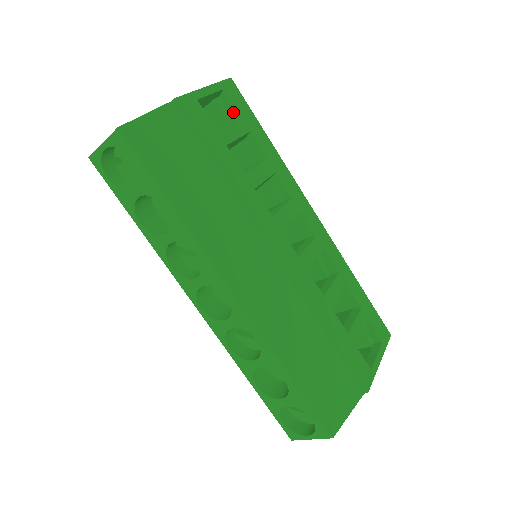
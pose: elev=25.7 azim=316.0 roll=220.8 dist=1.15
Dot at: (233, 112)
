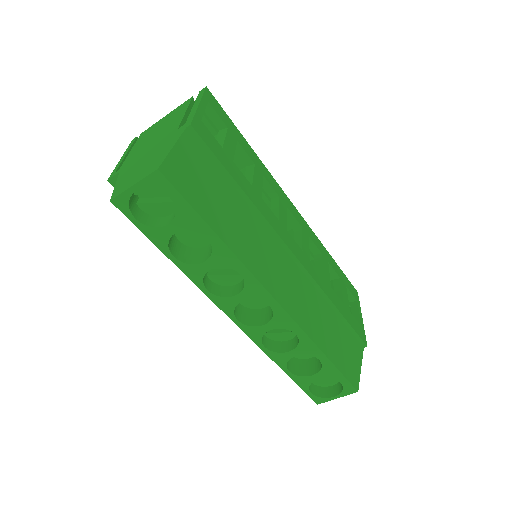
Dot at: (219, 123)
